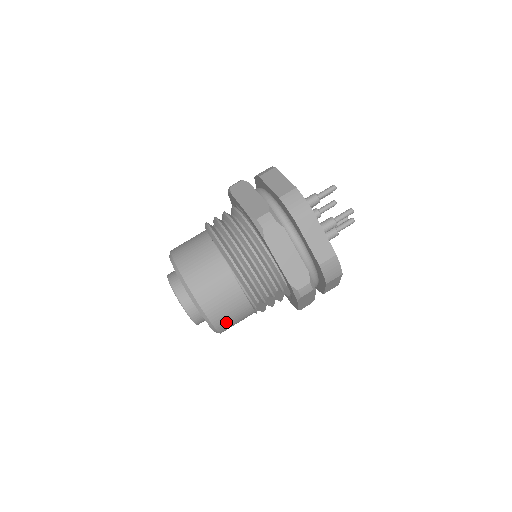
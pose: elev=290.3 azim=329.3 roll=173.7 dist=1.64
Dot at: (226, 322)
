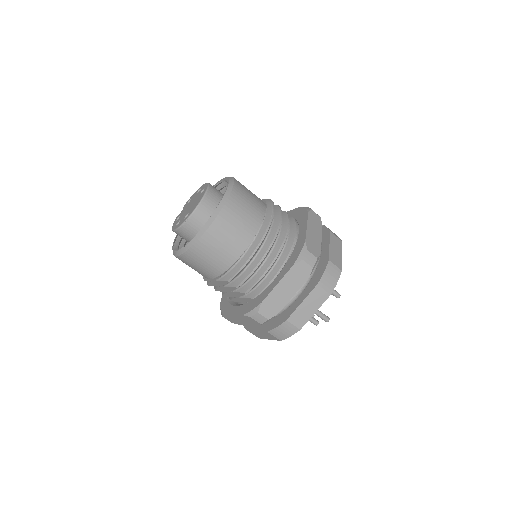
Dot at: (195, 259)
